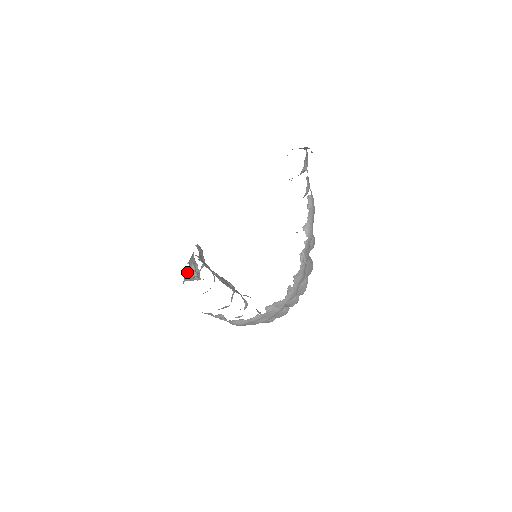
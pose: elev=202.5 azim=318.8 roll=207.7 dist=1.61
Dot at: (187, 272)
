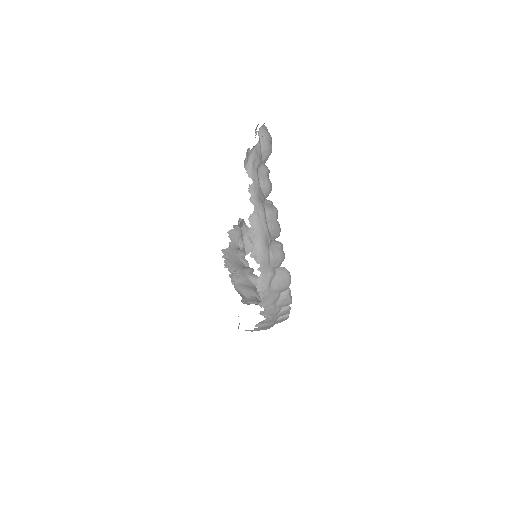
Dot at: occluded
